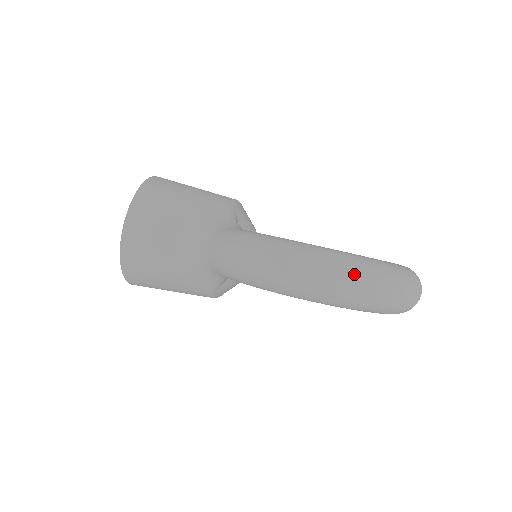
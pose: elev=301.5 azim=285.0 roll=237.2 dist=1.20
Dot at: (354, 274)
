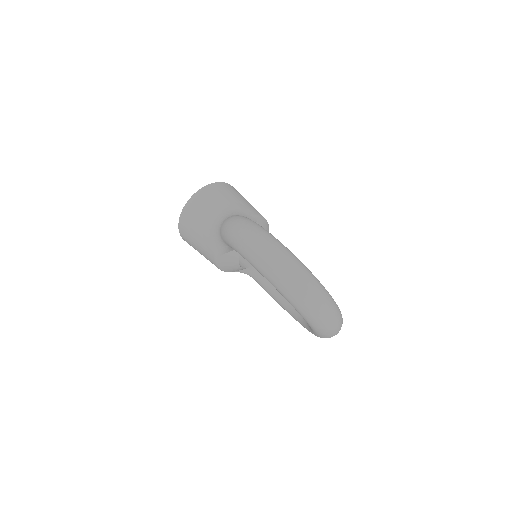
Dot at: (281, 257)
